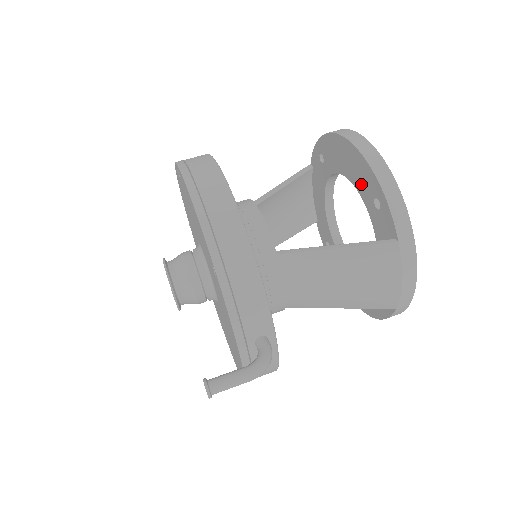
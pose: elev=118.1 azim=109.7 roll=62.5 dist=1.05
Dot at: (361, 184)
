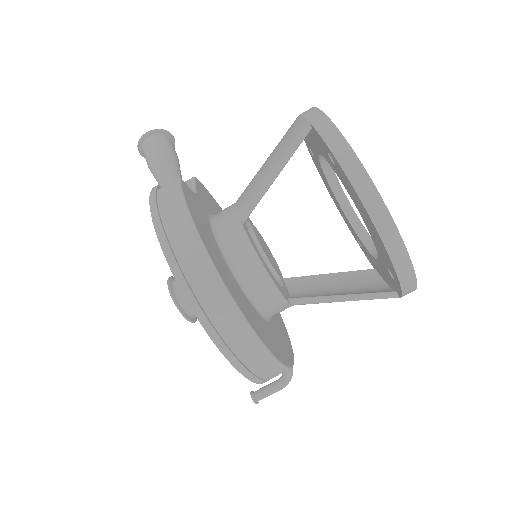
Dot at: (379, 250)
